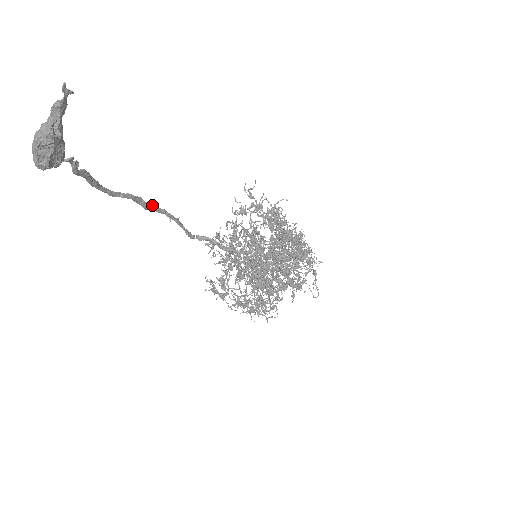
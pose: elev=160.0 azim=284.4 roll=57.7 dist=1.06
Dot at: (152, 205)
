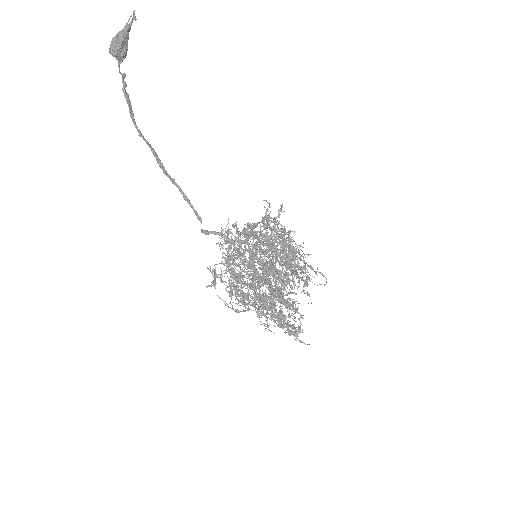
Dot at: (165, 171)
